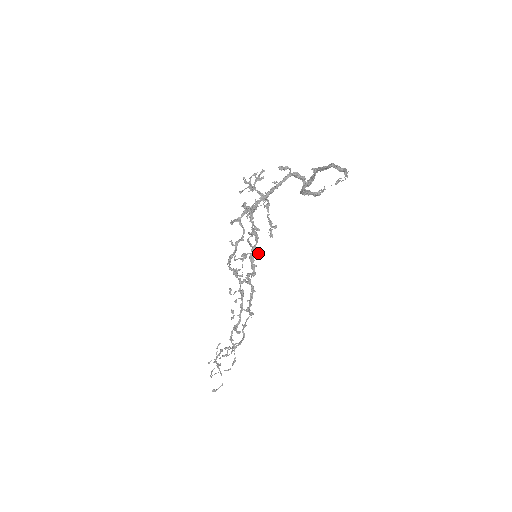
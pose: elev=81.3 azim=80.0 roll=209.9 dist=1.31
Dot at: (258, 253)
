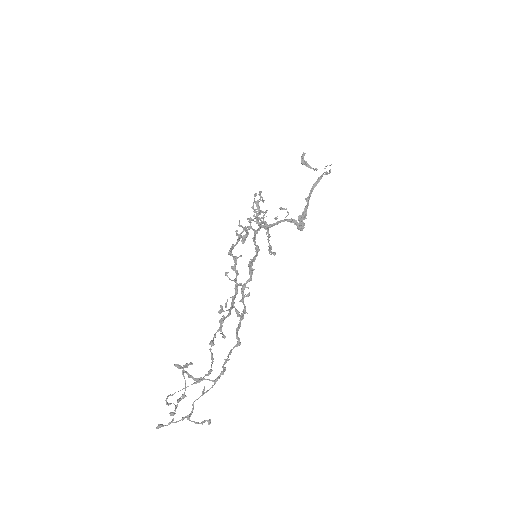
Dot at: (262, 225)
